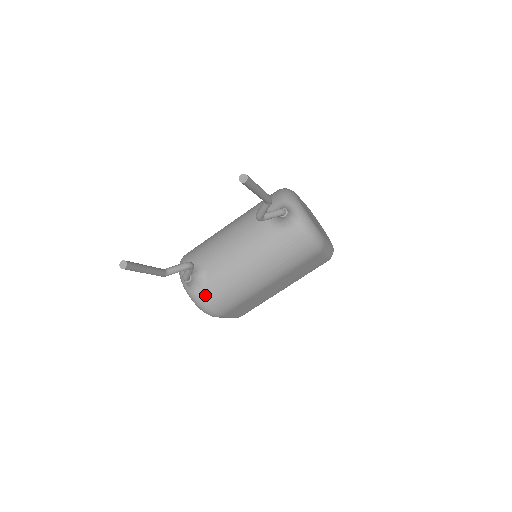
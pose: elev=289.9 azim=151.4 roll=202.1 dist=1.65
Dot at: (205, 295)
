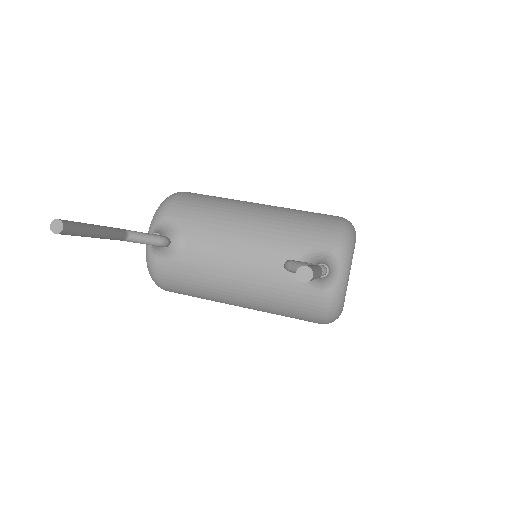
Dot at: (163, 268)
